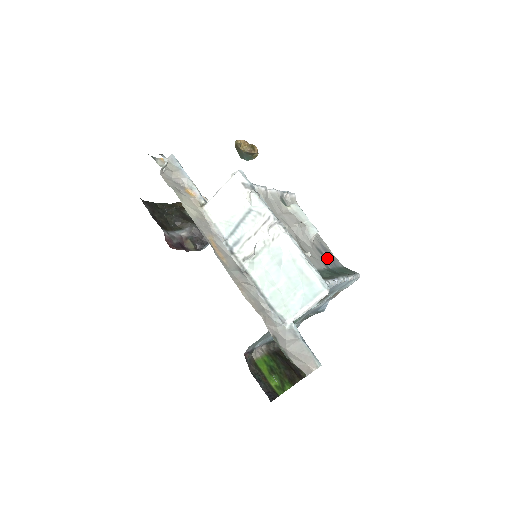
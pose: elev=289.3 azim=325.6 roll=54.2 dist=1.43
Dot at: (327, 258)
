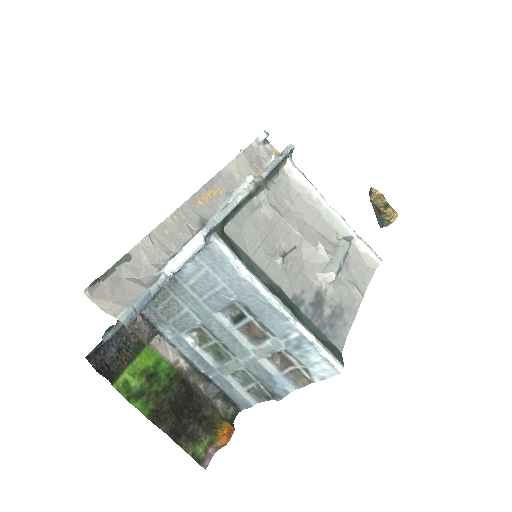
Dot at: (320, 312)
